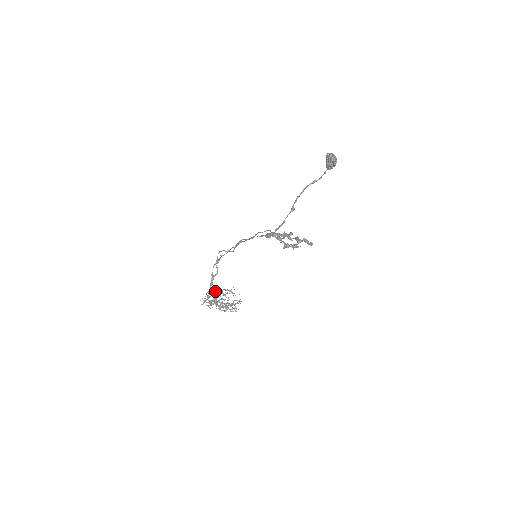
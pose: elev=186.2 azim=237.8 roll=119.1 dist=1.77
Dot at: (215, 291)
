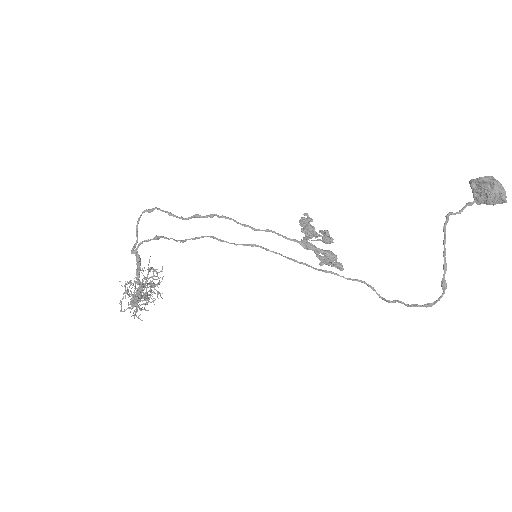
Dot at: (144, 286)
